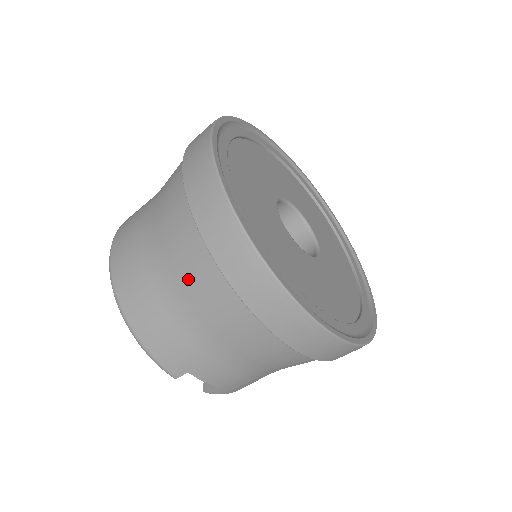
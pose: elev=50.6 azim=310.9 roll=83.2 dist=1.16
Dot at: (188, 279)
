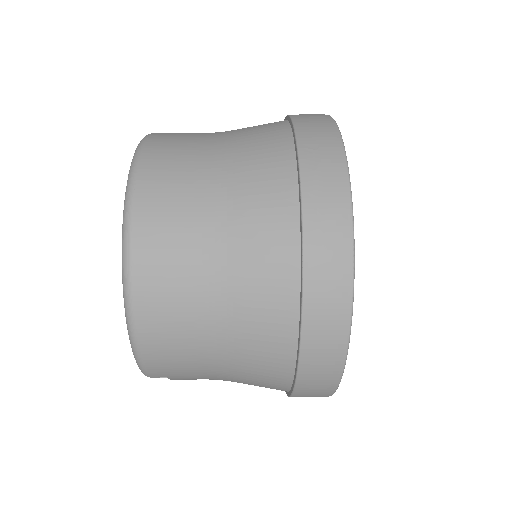
Dot at: (249, 333)
